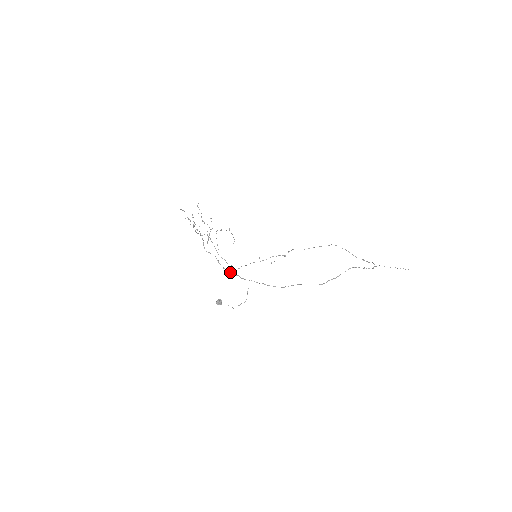
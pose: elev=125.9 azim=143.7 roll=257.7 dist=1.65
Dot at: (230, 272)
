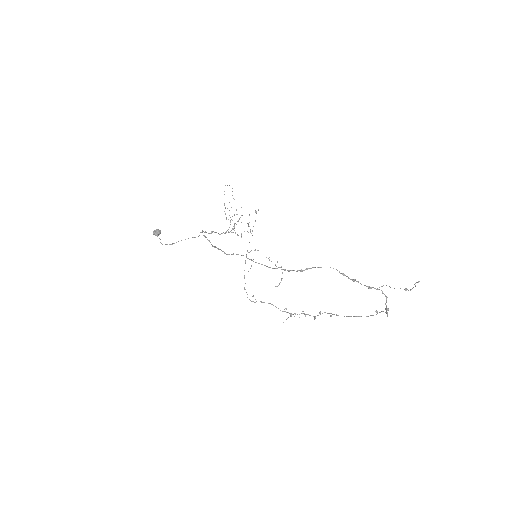
Dot at: occluded
